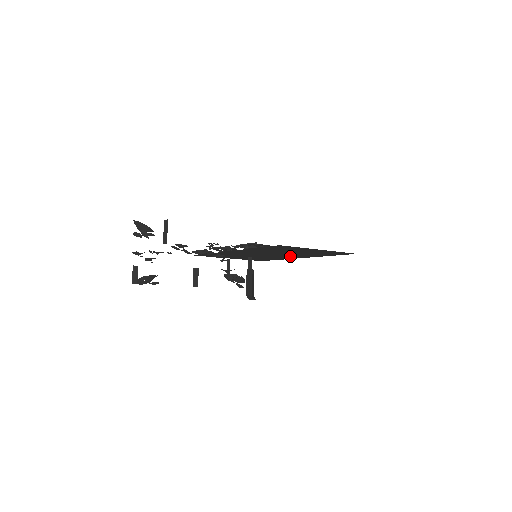
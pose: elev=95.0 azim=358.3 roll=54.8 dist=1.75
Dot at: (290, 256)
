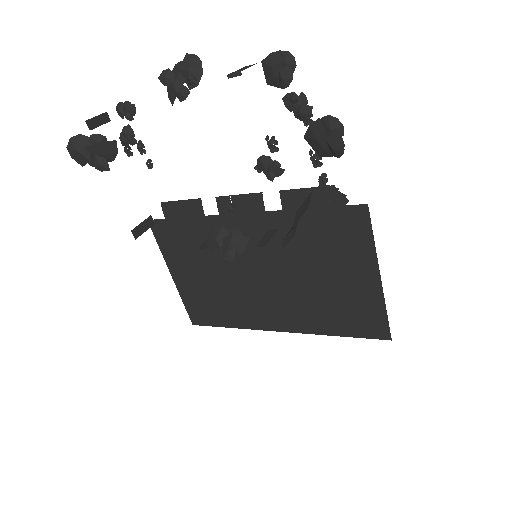
Dot at: (276, 308)
